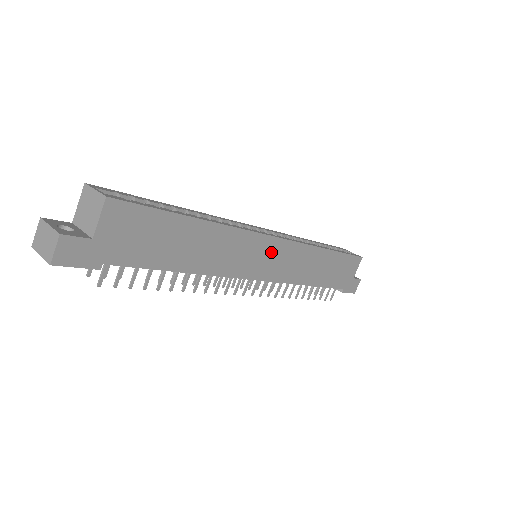
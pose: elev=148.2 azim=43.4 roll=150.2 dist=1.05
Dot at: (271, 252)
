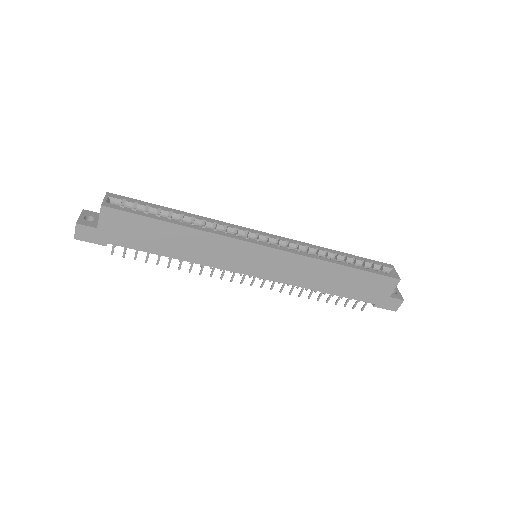
Dot at: (260, 256)
